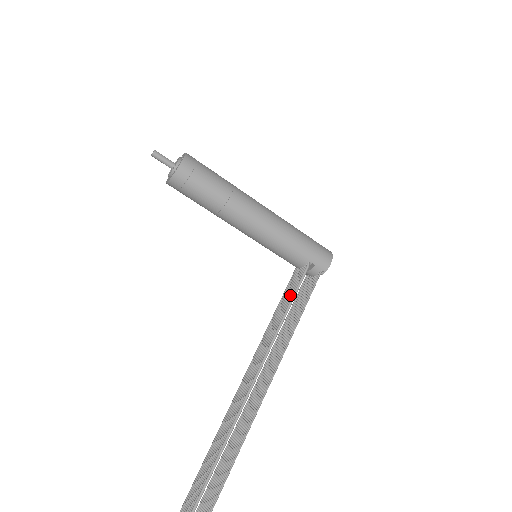
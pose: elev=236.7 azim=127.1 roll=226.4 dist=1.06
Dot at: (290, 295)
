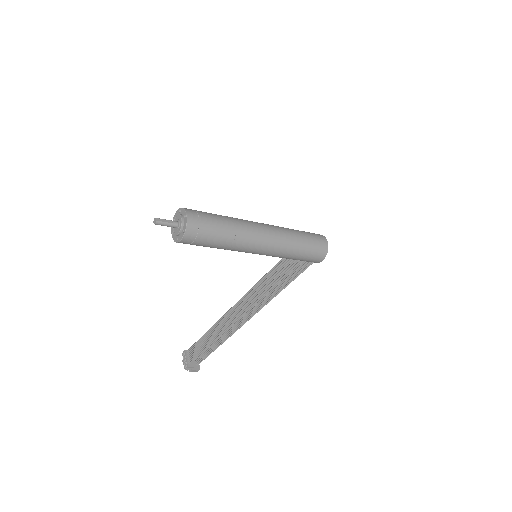
Dot at: (283, 272)
